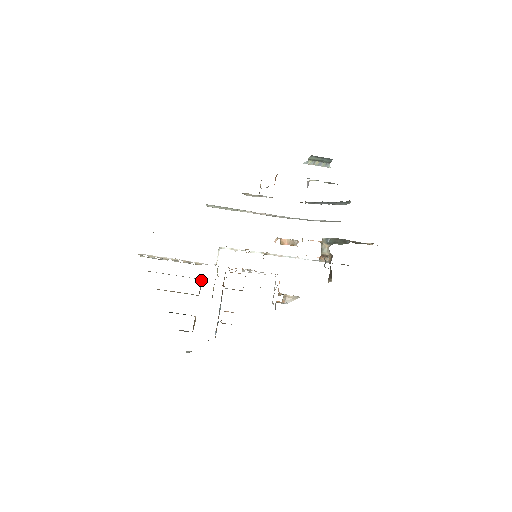
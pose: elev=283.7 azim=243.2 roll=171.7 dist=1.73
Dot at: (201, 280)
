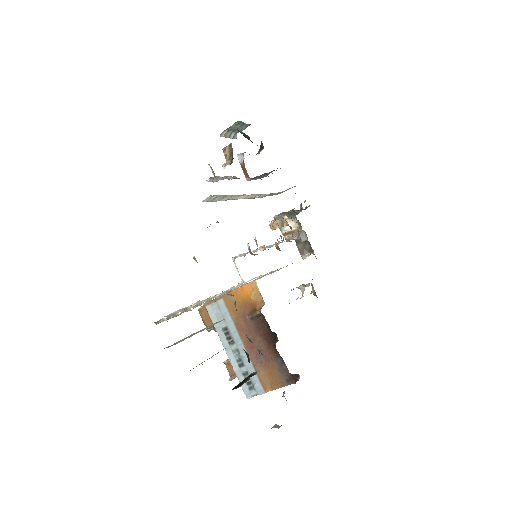
Dot at: occluded
